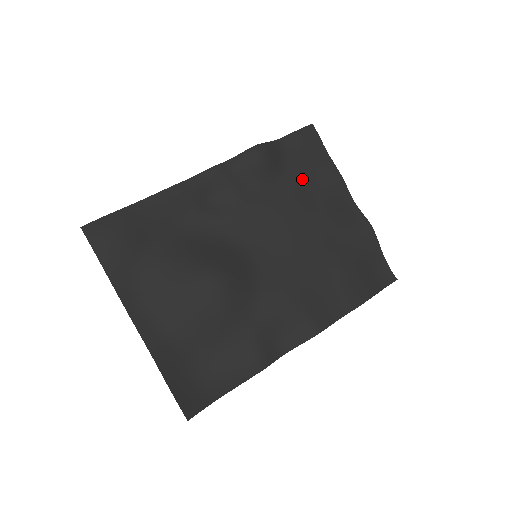
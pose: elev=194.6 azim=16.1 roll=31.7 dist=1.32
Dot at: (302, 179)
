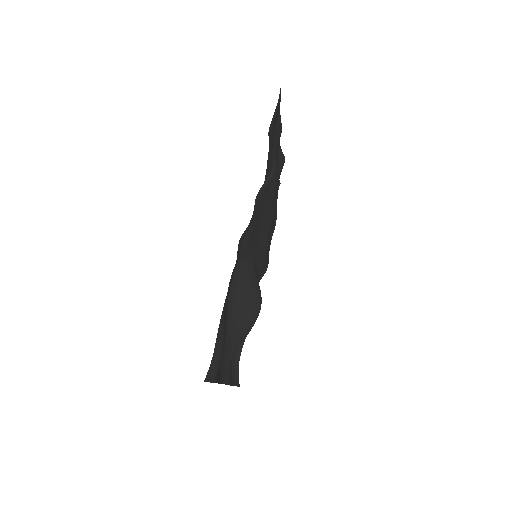
Dot at: (270, 157)
